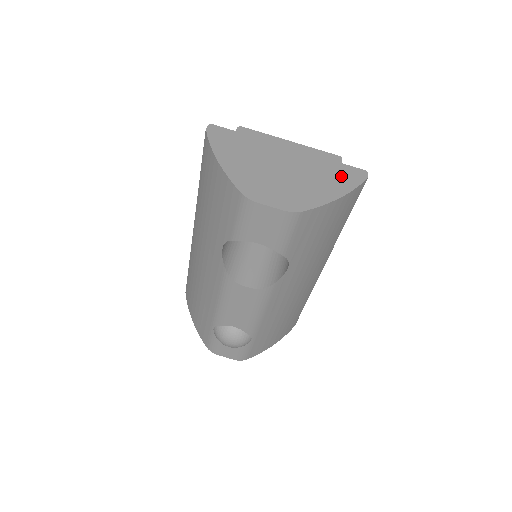
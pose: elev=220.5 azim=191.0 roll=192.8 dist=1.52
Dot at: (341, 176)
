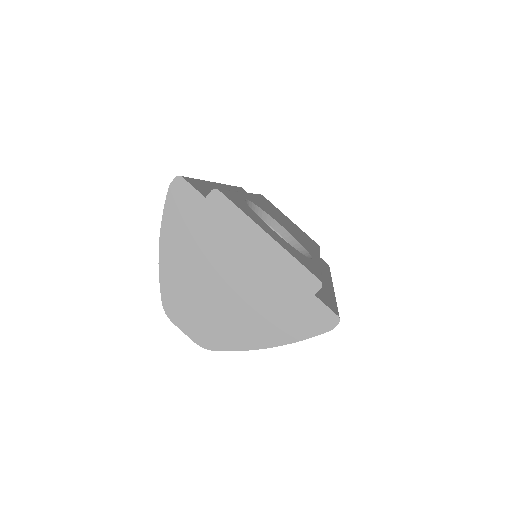
Dot at: (297, 316)
